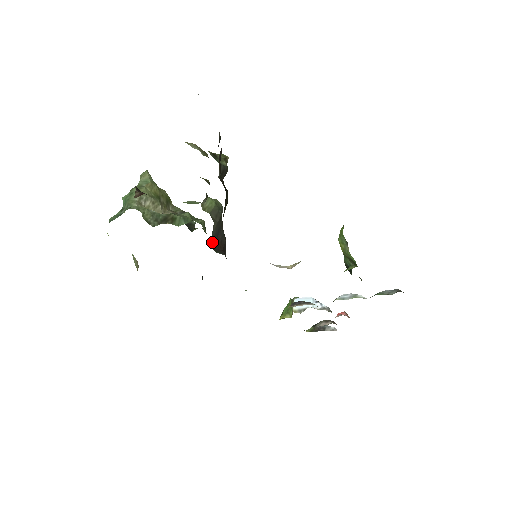
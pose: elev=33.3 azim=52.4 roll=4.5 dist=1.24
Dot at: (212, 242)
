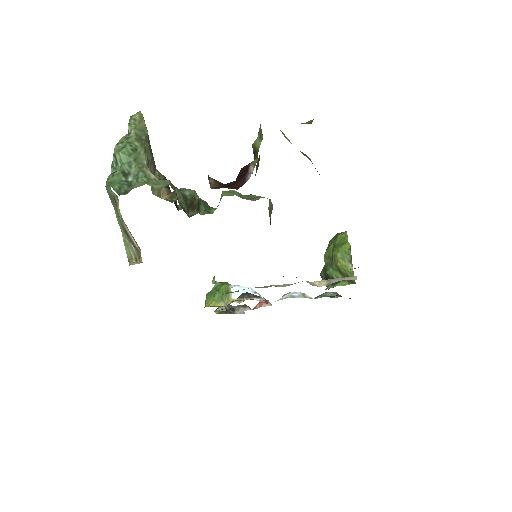
Dot at: occluded
